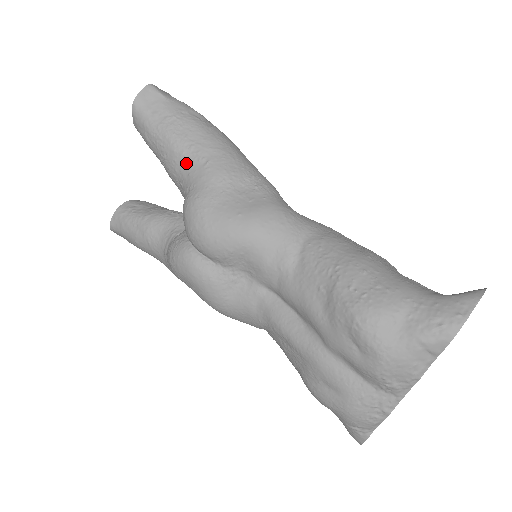
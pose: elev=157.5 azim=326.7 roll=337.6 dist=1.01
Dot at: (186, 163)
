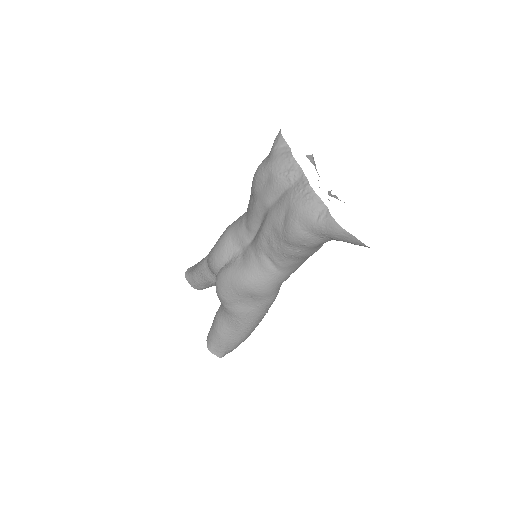
Dot at: occluded
